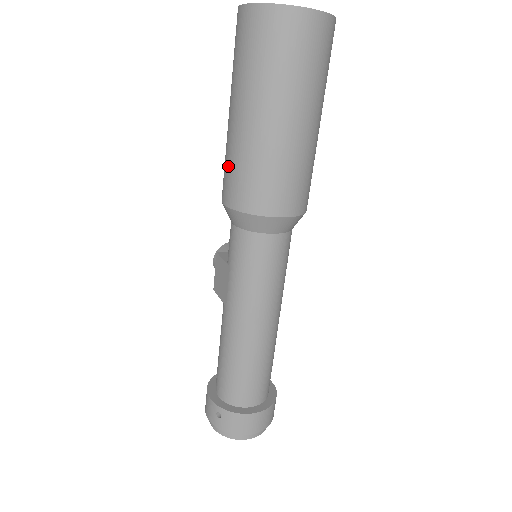
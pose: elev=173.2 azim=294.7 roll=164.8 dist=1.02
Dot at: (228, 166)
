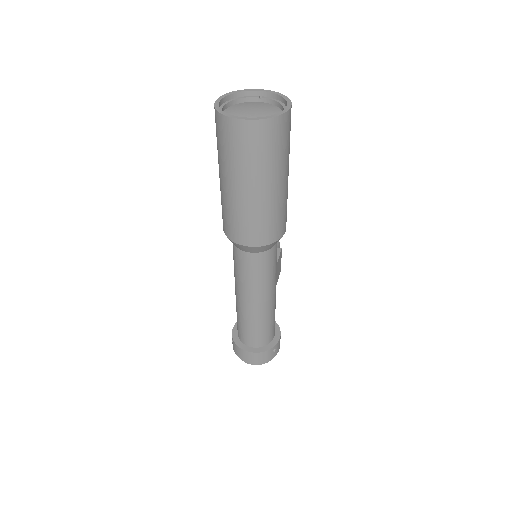
Dot at: occluded
